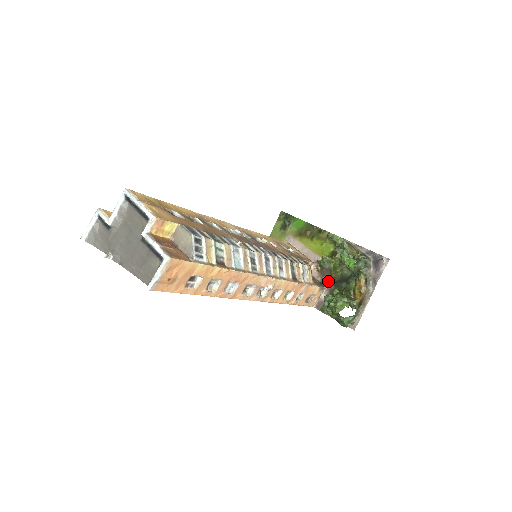
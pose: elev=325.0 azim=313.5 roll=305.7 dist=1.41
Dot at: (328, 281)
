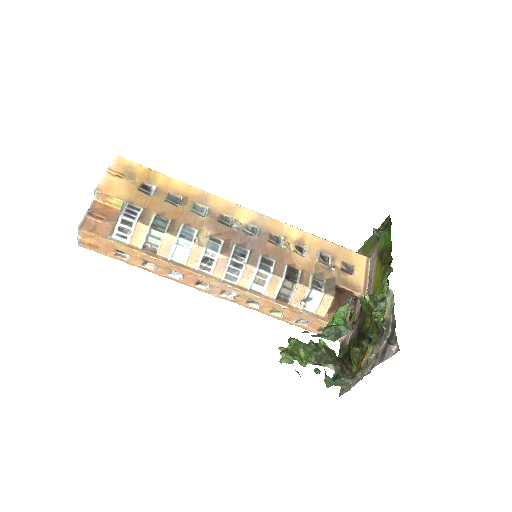
Dot at: (358, 326)
